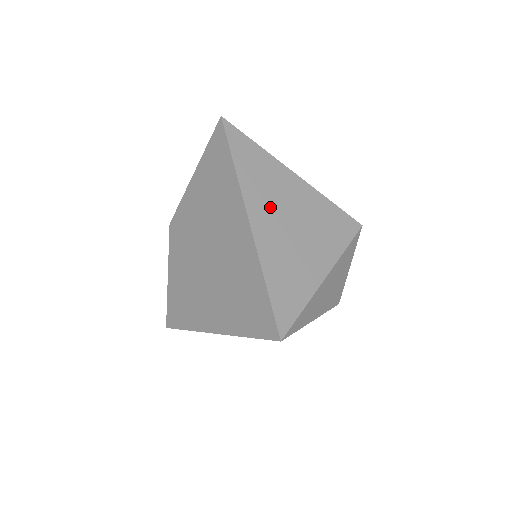
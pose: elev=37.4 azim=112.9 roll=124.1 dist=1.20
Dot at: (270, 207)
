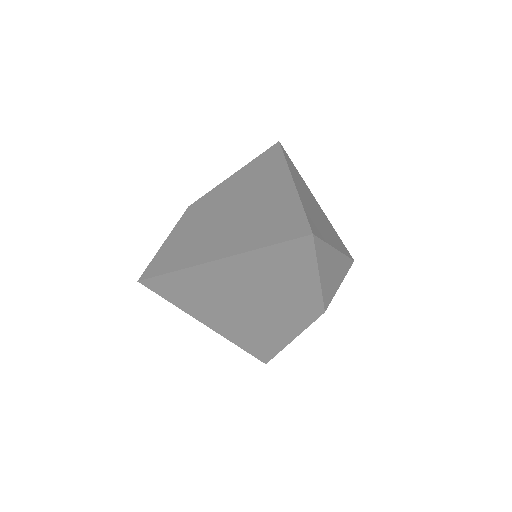
Dot at: (303, 190)
